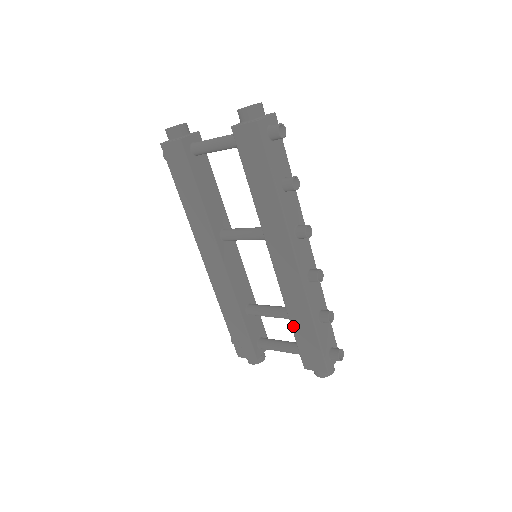
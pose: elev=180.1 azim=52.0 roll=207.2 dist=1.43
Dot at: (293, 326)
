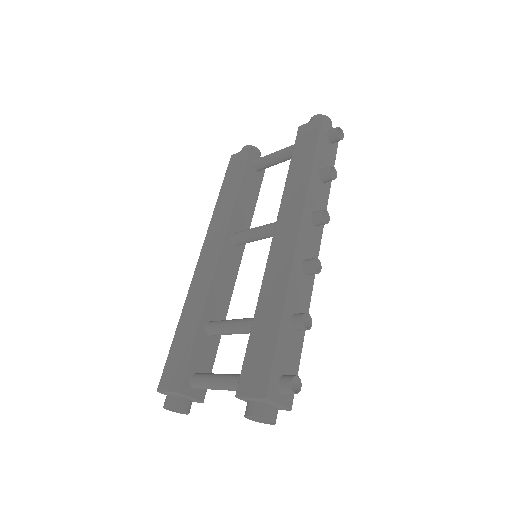
Dot at: (255, 323)
